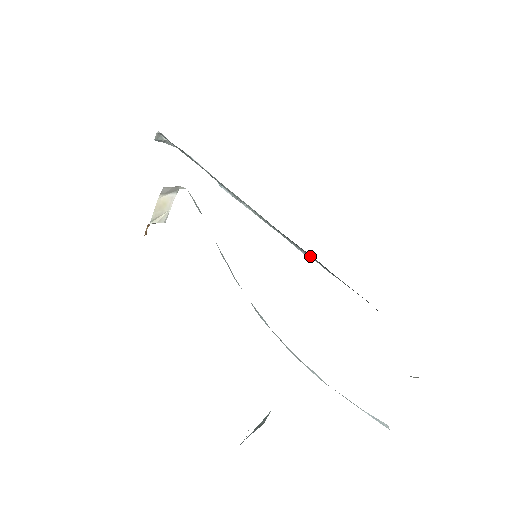
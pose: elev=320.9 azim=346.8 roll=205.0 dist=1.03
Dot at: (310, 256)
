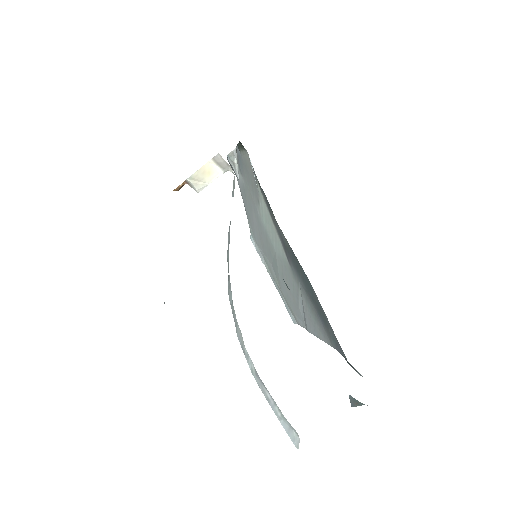
Dot at: (302, 294)
